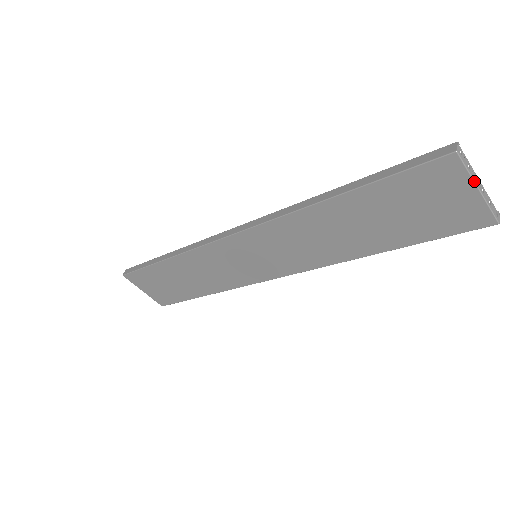
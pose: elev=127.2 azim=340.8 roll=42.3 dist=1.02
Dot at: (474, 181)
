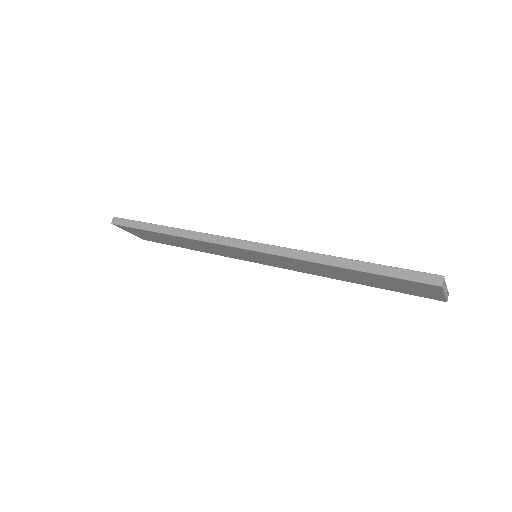
Dot at: (444, 293)
